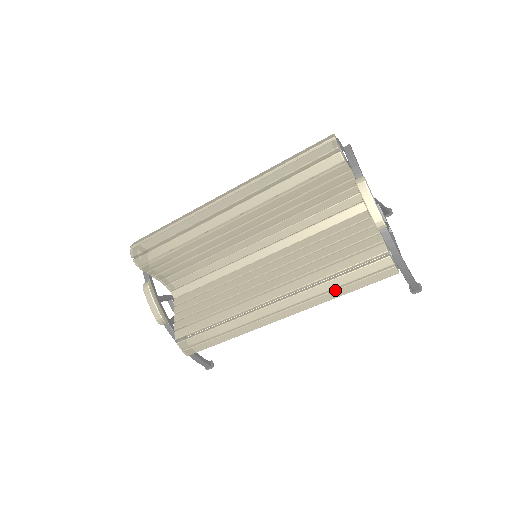
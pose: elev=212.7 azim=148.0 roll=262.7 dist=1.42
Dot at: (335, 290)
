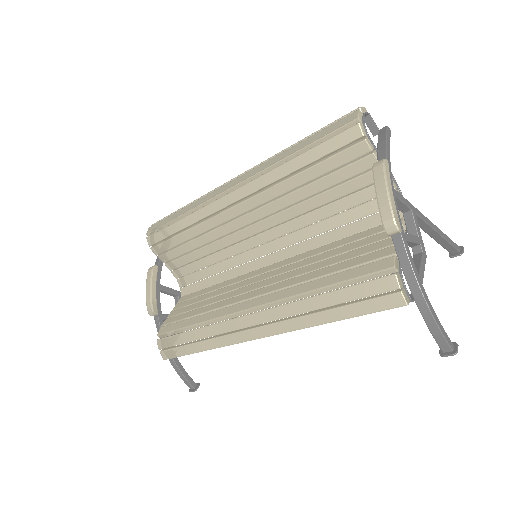
Dot at: (320, 311)
